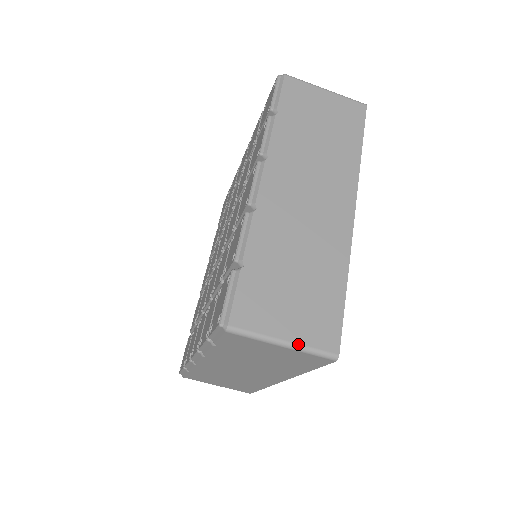
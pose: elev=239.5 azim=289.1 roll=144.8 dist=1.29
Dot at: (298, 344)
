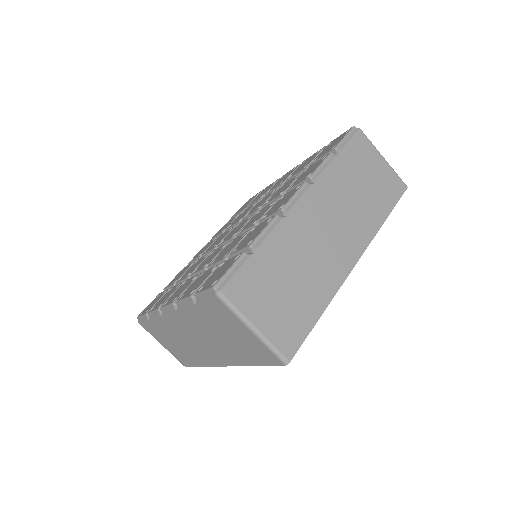
Dot at: (264, 336)
